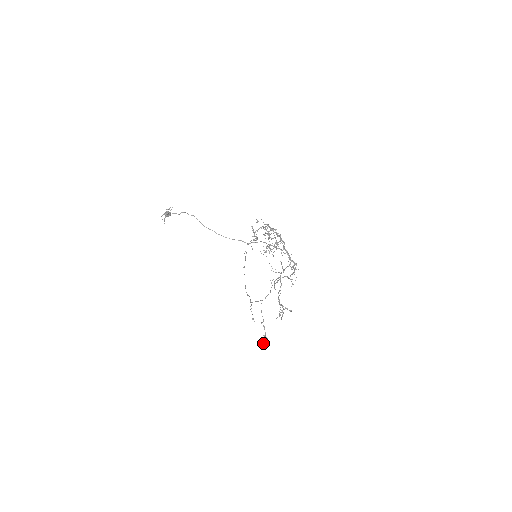
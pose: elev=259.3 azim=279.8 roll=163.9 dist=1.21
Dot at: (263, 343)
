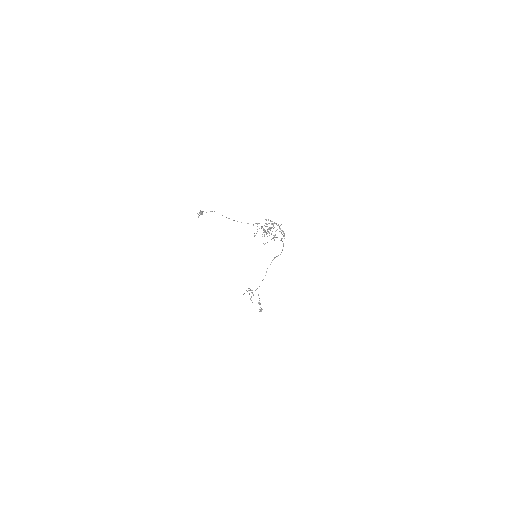
Dot at: (259, 311)
